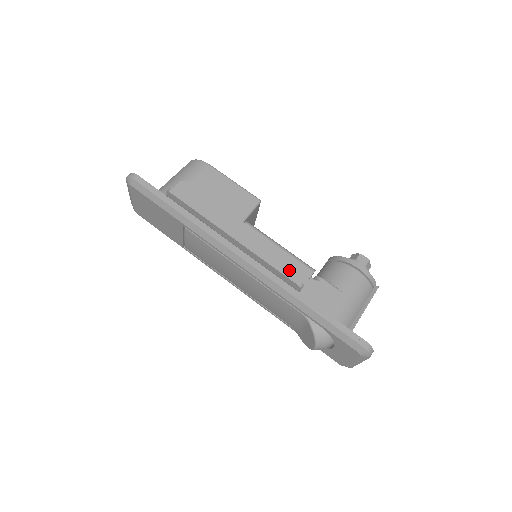
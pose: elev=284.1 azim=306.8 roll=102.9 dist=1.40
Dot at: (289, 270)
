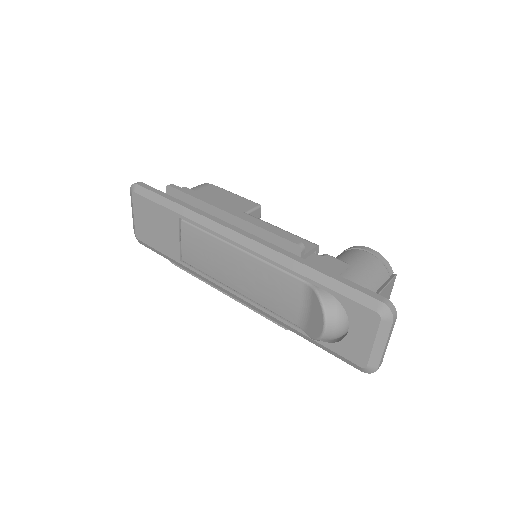
Dot at: occluded
